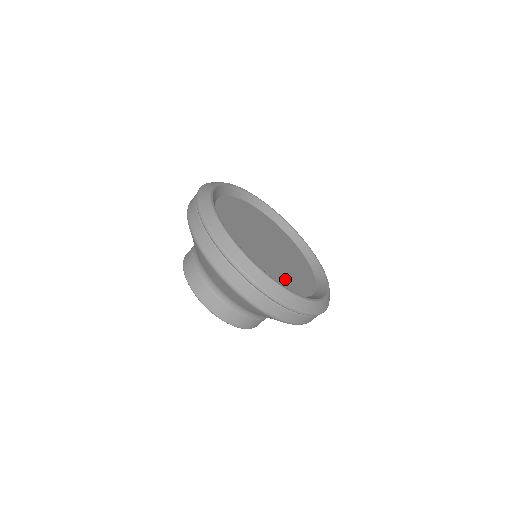
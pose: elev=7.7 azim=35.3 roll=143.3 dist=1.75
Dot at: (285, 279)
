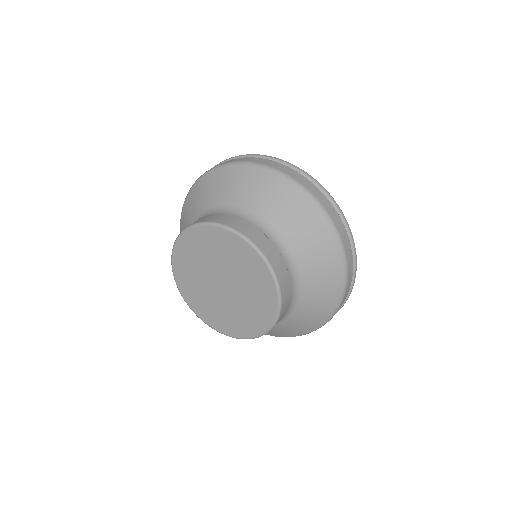
Dot at: occluded
